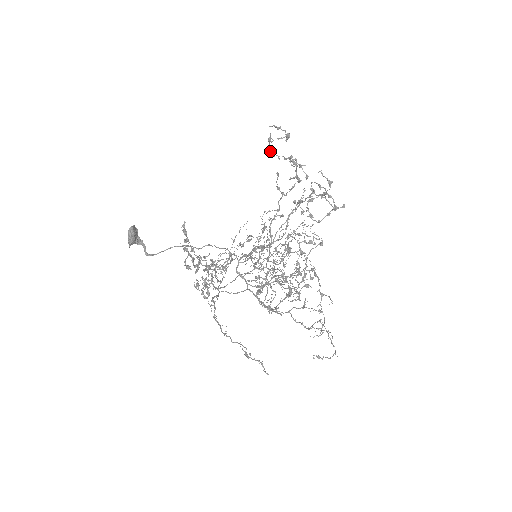
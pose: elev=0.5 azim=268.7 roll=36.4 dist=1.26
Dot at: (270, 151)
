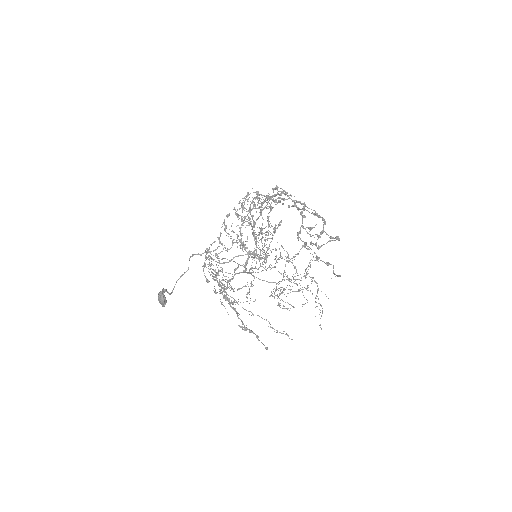
Dot at: occluded
